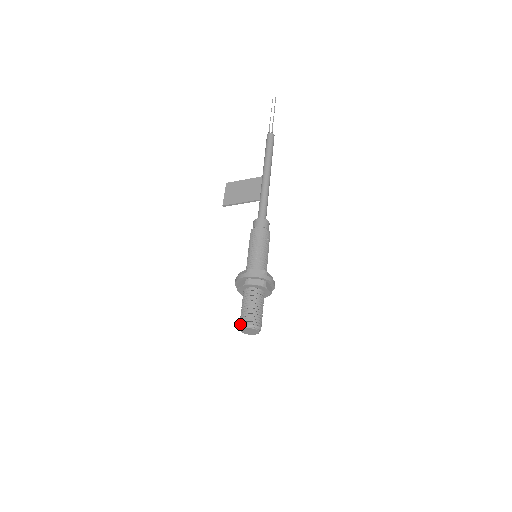
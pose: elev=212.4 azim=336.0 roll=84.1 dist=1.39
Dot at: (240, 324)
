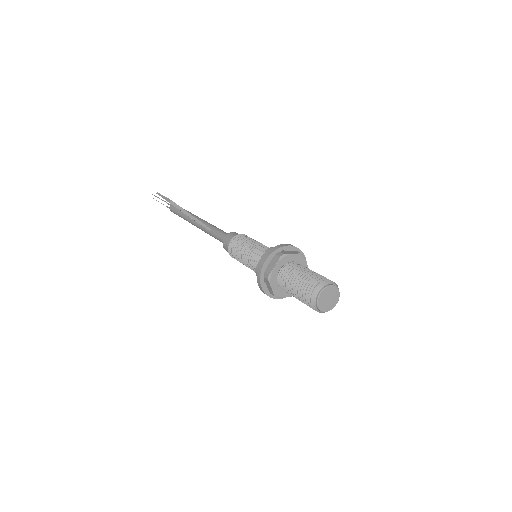
Dot at: (323, 280)
